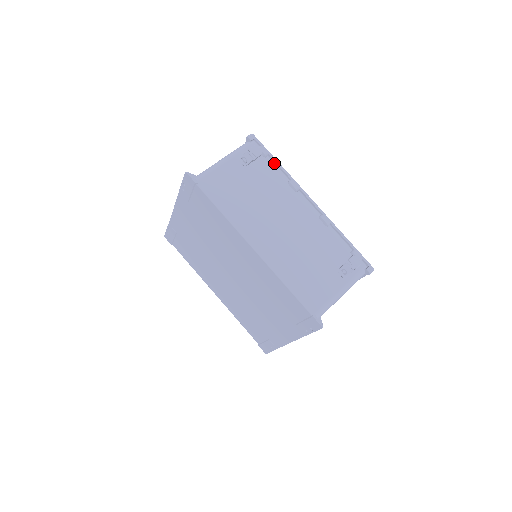
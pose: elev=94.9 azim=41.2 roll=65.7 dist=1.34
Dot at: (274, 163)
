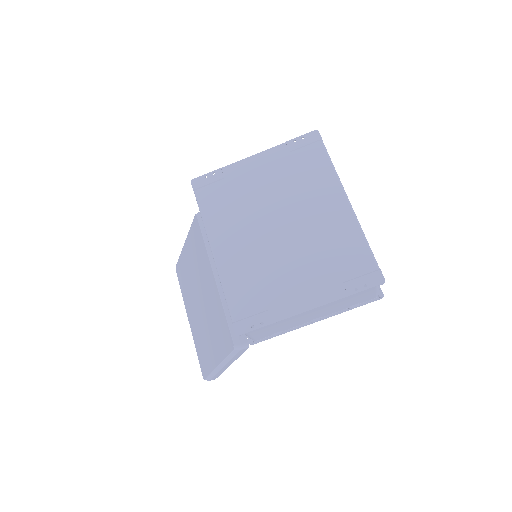
Dot at: occluded
